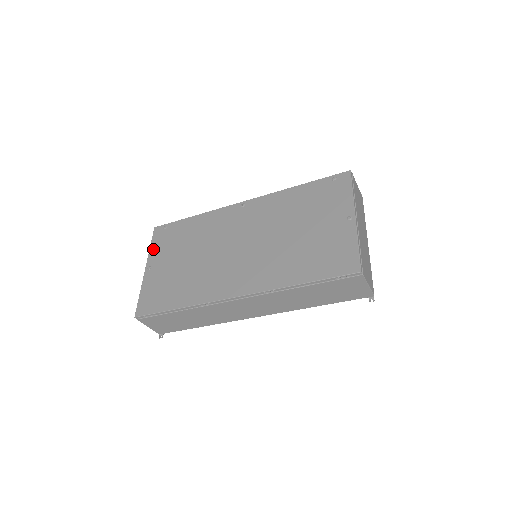
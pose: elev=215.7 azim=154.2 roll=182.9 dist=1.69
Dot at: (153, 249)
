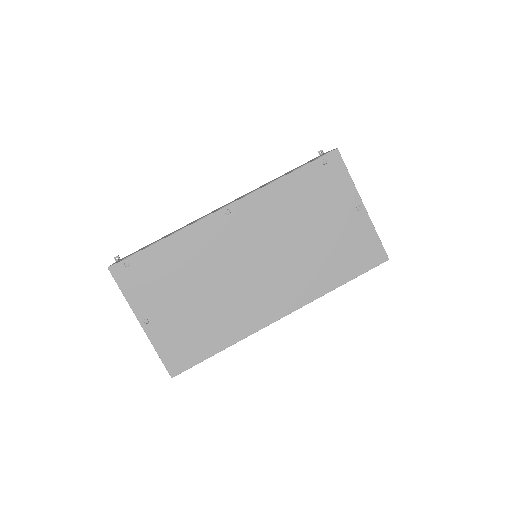
Dot at: (132, 297)
